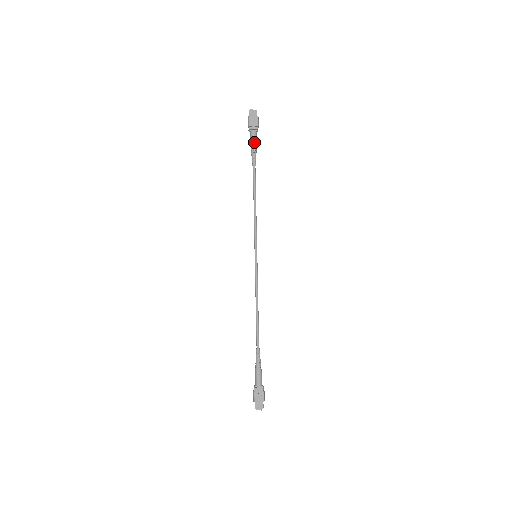
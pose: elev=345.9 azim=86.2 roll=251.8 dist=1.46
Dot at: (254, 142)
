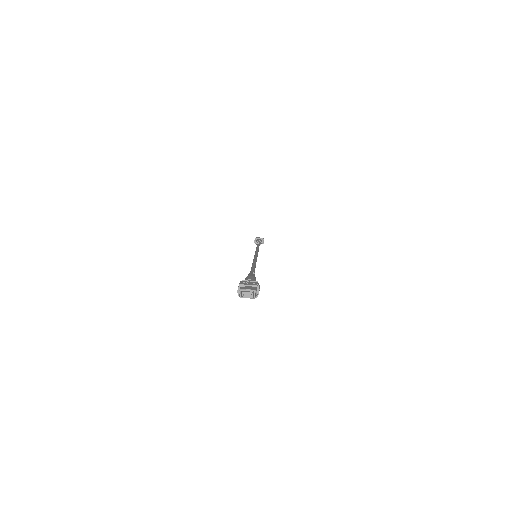
Dot at: occluded
